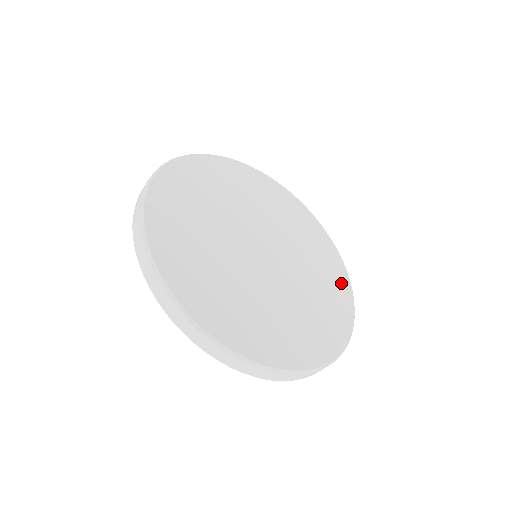
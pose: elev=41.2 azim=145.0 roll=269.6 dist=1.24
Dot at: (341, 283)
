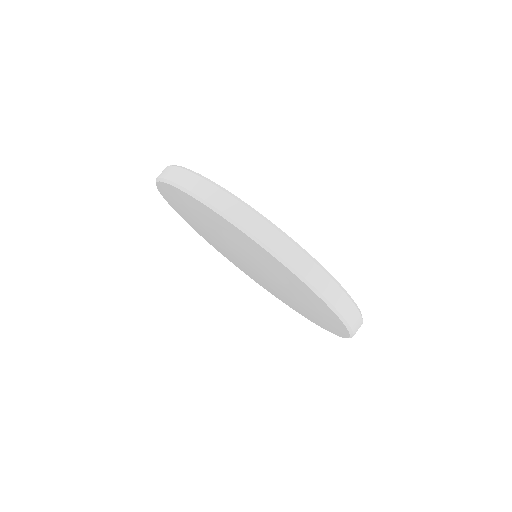
Dot at: occluded
